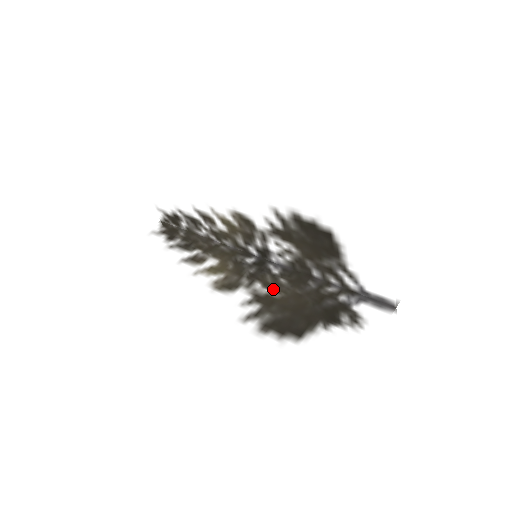
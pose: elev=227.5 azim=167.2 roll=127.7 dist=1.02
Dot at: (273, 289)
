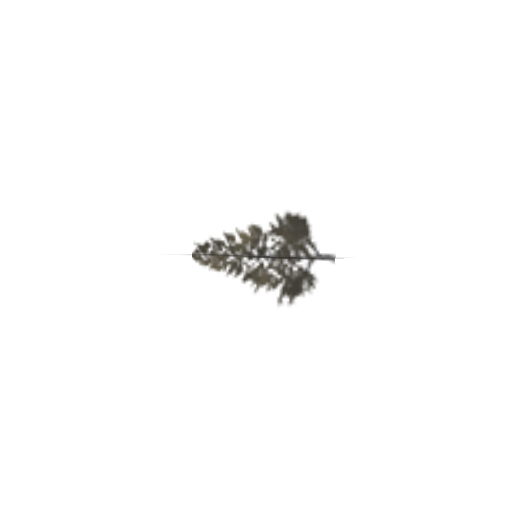
Dot at: occluded
